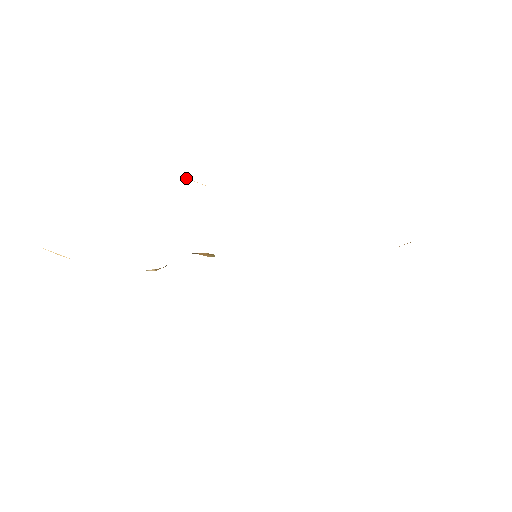
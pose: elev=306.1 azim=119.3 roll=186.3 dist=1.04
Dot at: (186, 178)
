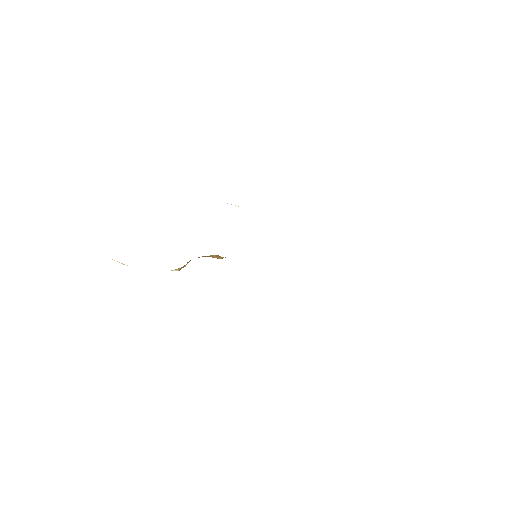
Dot at: occluded
